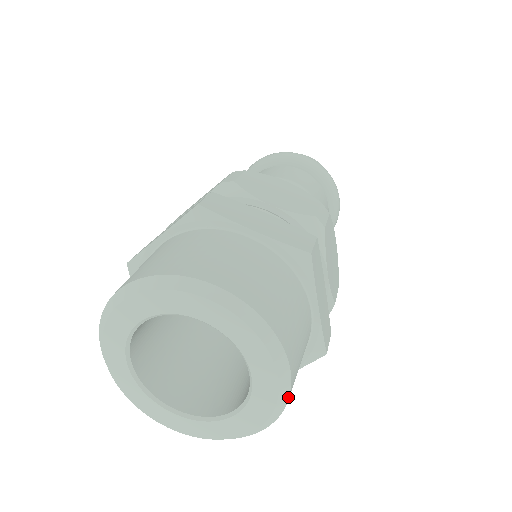
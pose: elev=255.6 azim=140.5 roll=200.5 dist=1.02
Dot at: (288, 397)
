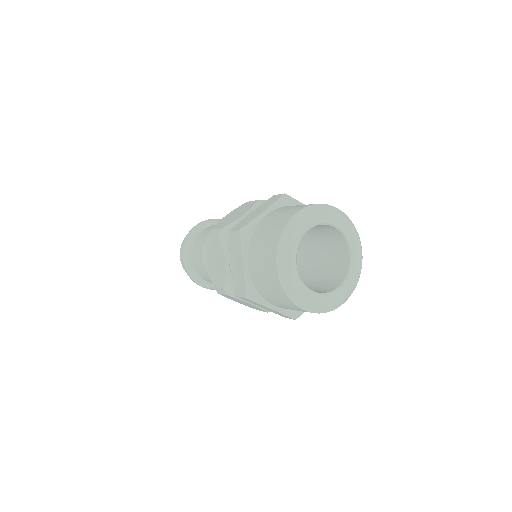
Dot at: occluded
